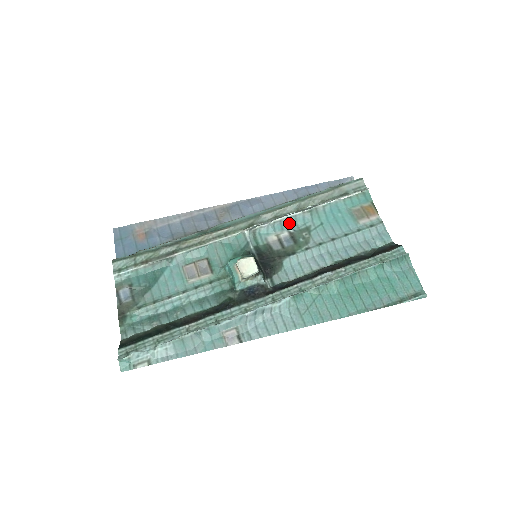
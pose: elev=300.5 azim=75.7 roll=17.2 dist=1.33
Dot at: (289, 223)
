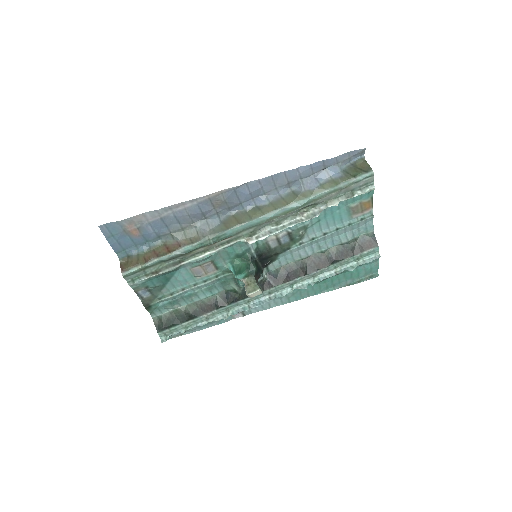
Dot at: occluded
